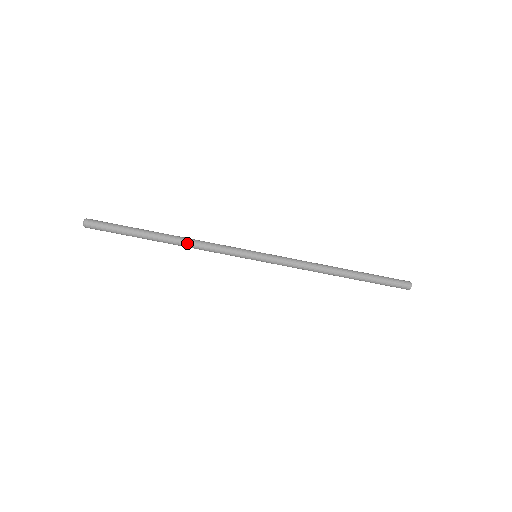
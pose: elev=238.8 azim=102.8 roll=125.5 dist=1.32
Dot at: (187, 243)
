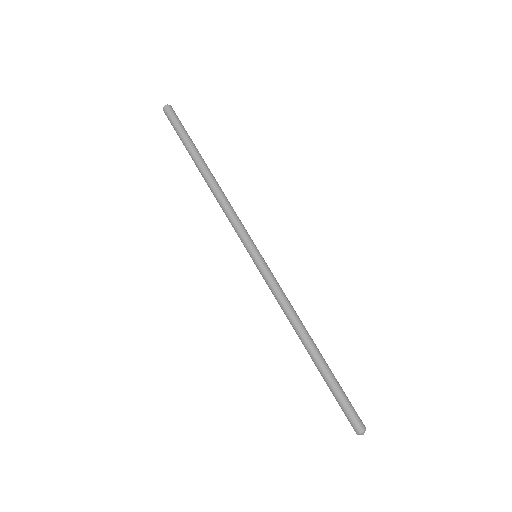
Dot at: (219, 189)
